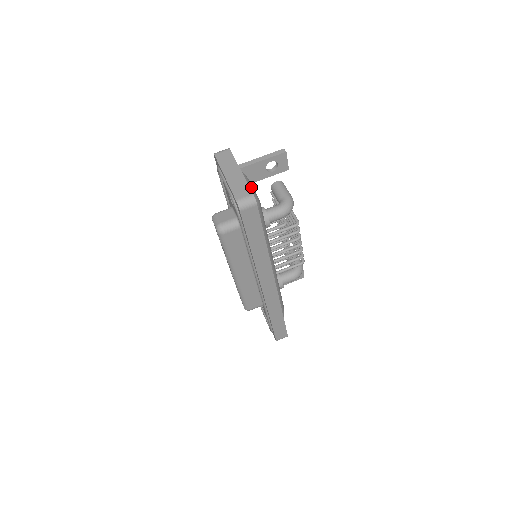
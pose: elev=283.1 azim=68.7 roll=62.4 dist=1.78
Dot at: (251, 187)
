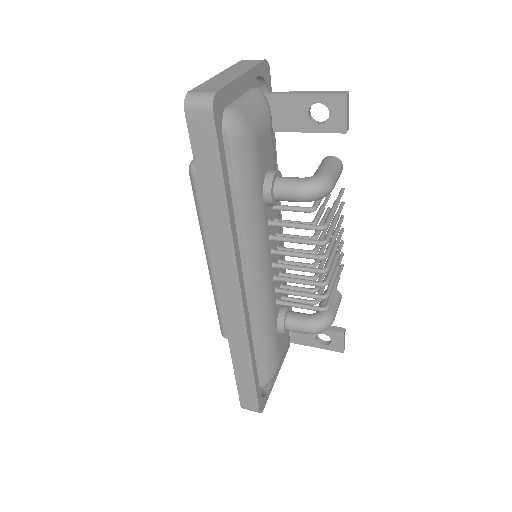
Dot at: (252, 111)
